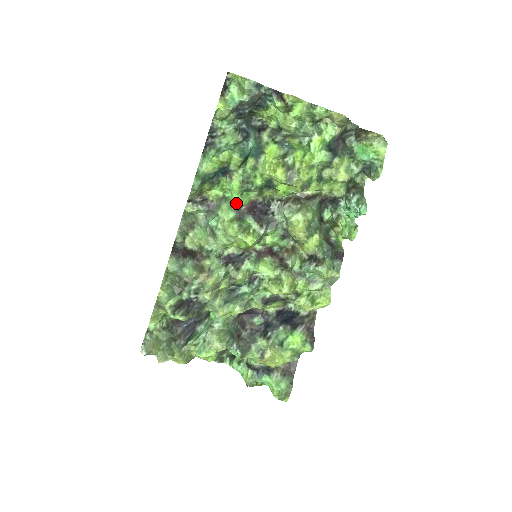
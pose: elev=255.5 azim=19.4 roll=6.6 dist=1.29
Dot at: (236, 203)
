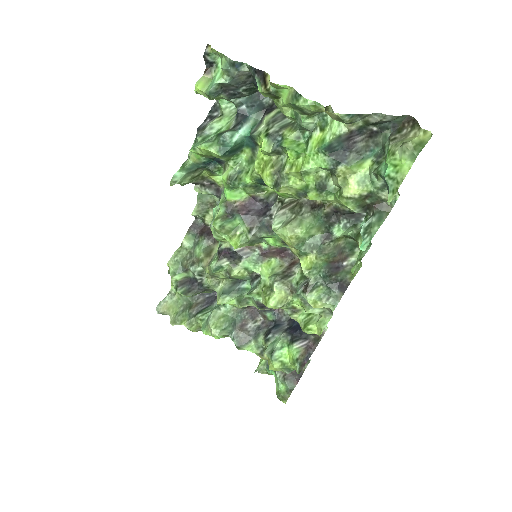
Dot at: (227, 198)
